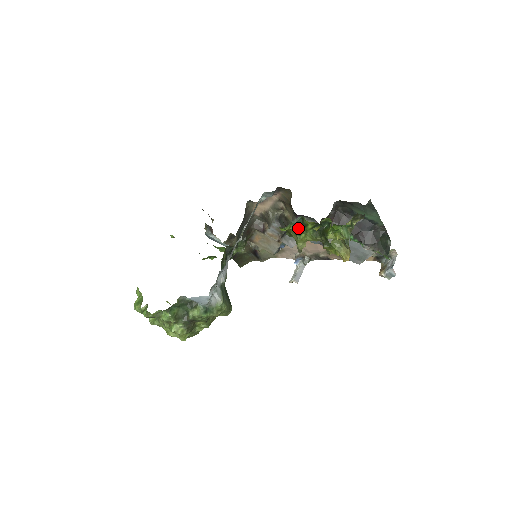
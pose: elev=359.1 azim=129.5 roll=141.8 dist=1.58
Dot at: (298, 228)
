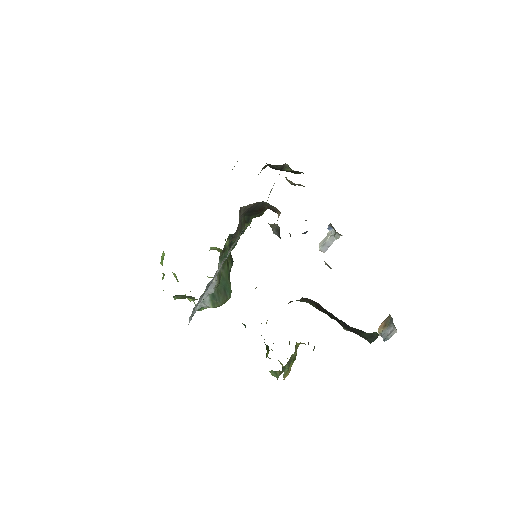
Dot at: occluded
